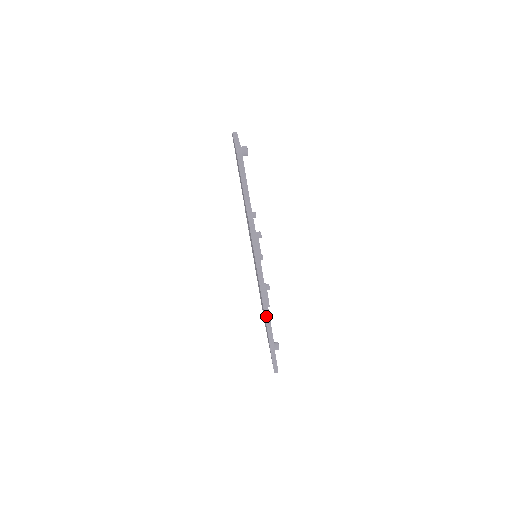
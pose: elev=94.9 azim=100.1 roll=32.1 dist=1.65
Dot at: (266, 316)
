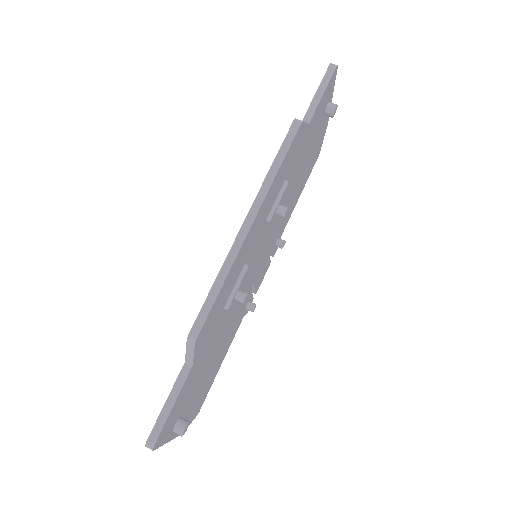
Dot at: (220, 276)
